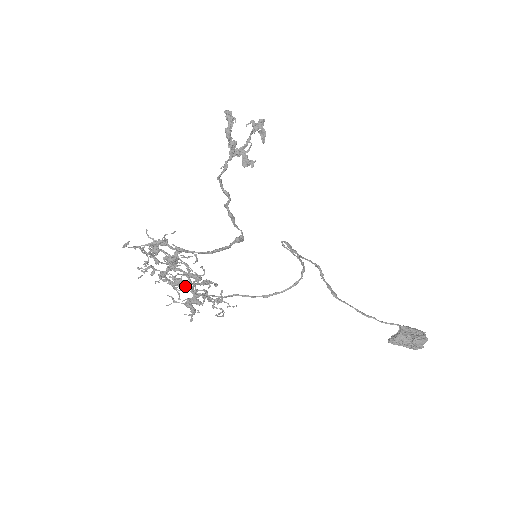
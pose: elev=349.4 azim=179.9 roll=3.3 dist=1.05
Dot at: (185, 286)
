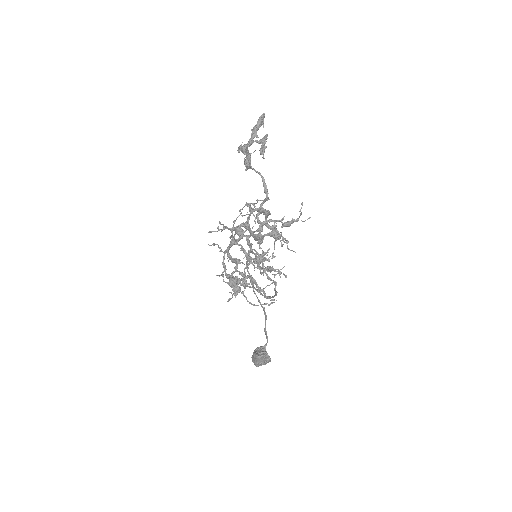
Dot at: (235, 262)
